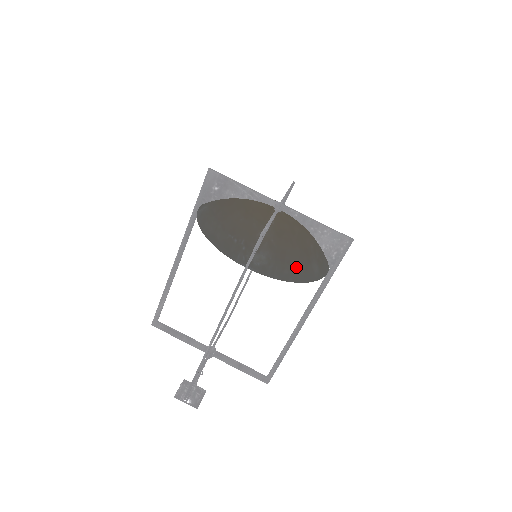
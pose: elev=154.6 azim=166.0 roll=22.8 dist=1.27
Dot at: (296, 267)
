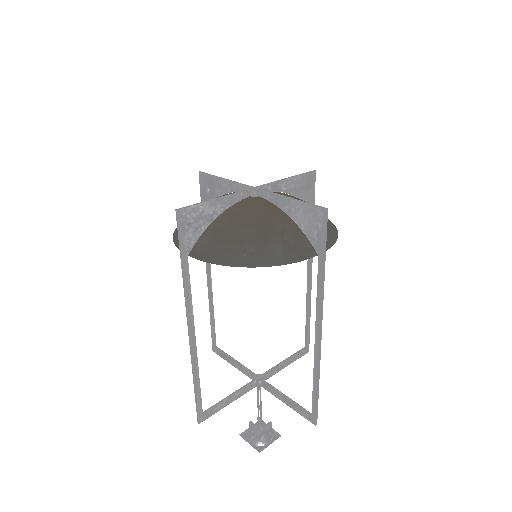
Dot at: (243, 249)
